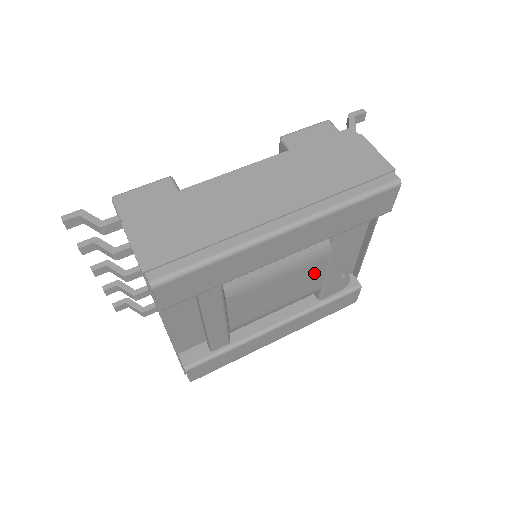
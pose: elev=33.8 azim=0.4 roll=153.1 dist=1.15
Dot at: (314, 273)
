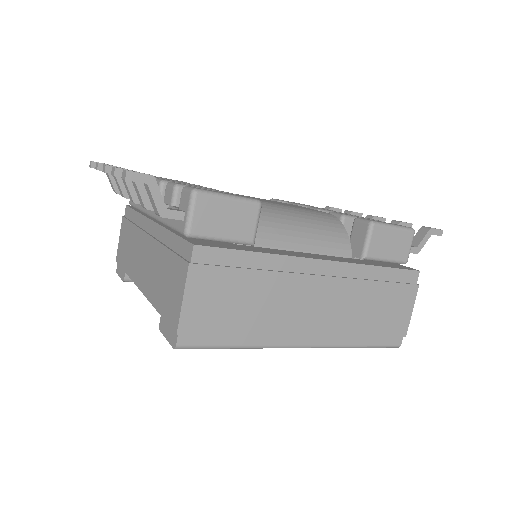
Dot at: occluded
